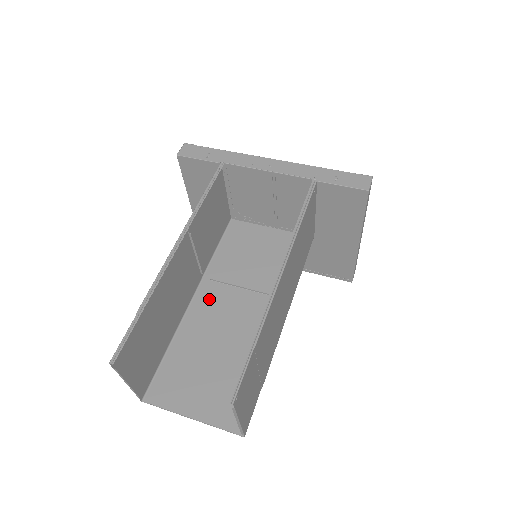
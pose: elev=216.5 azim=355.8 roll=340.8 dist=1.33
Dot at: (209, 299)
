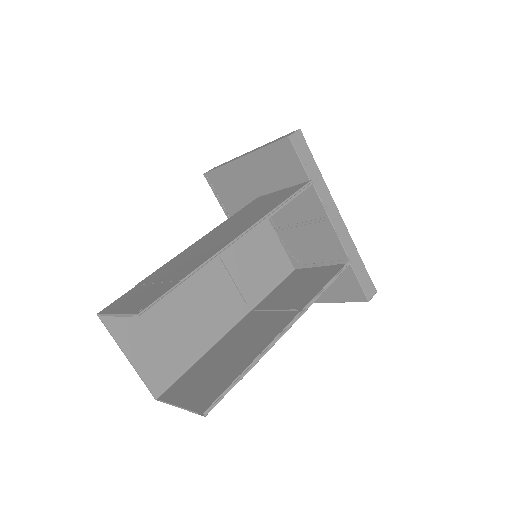
Dot at: occluded
